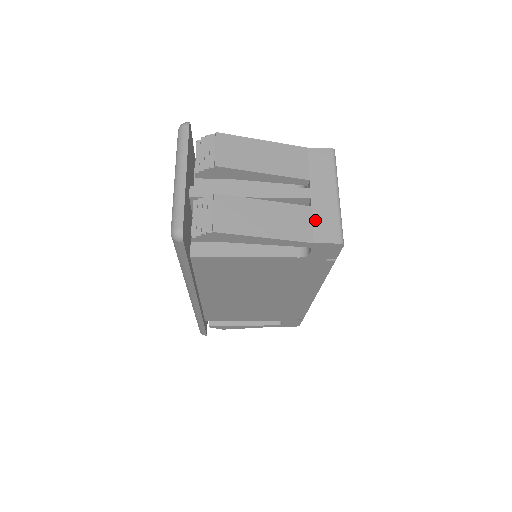
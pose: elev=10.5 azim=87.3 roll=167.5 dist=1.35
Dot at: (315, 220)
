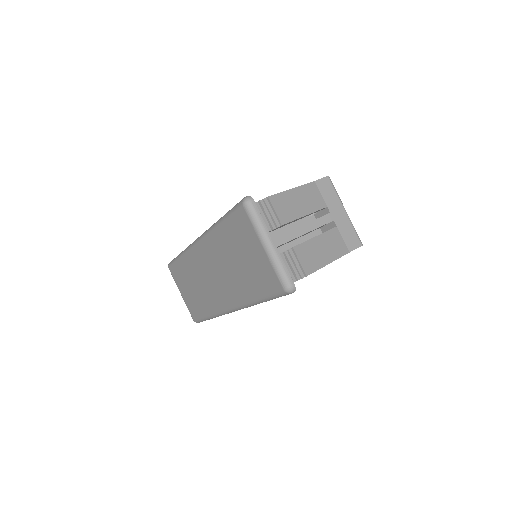
Dot at: (343, 236)
